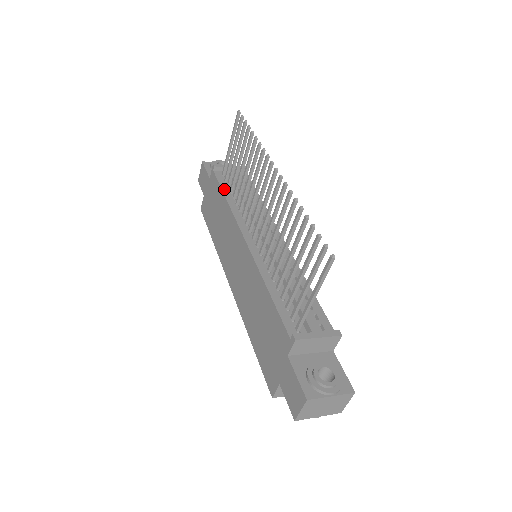
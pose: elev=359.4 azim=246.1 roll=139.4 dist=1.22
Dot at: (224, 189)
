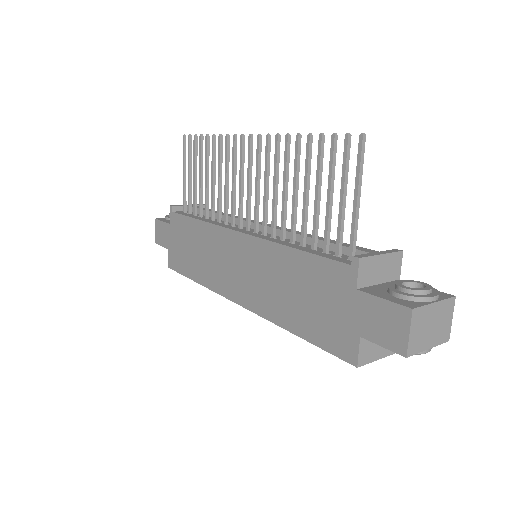
Dot at: (192, 216)
